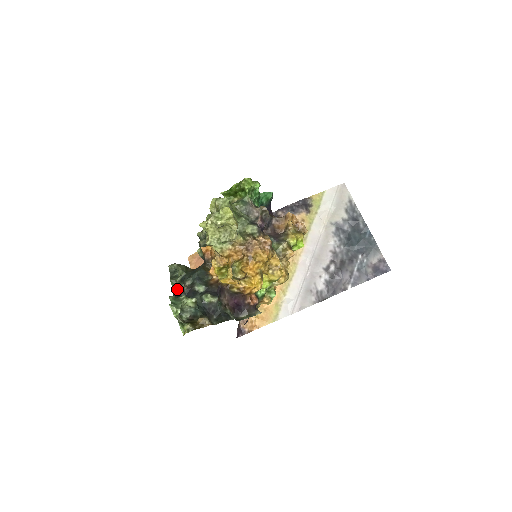
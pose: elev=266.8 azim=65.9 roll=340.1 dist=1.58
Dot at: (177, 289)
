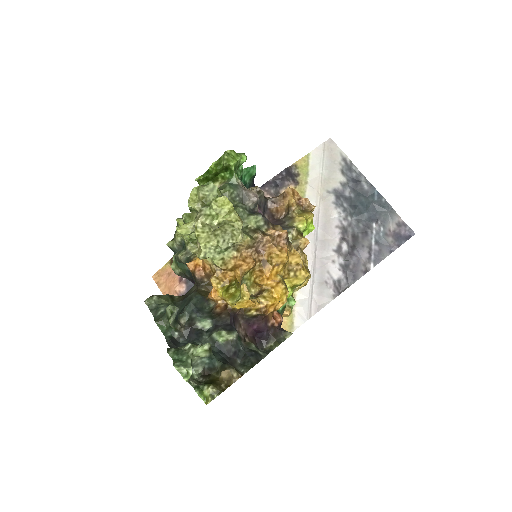
Dot at: (170, 333)
